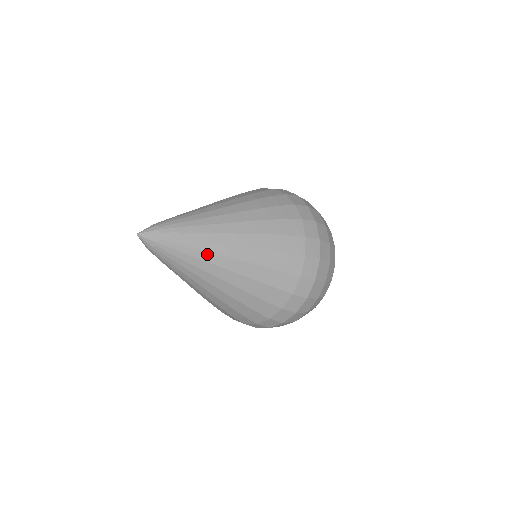
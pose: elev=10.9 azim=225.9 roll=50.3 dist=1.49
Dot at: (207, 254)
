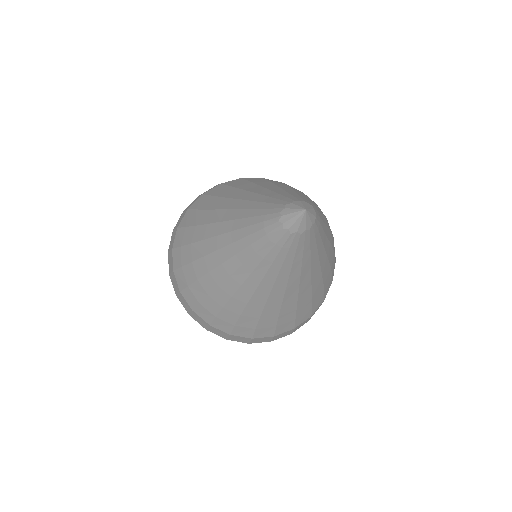
Dot at: (308, 266)
